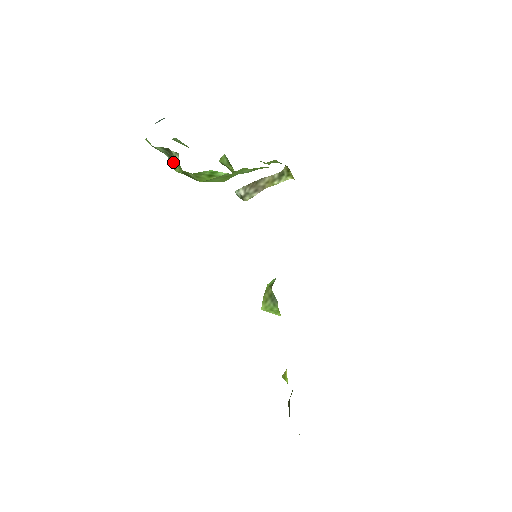
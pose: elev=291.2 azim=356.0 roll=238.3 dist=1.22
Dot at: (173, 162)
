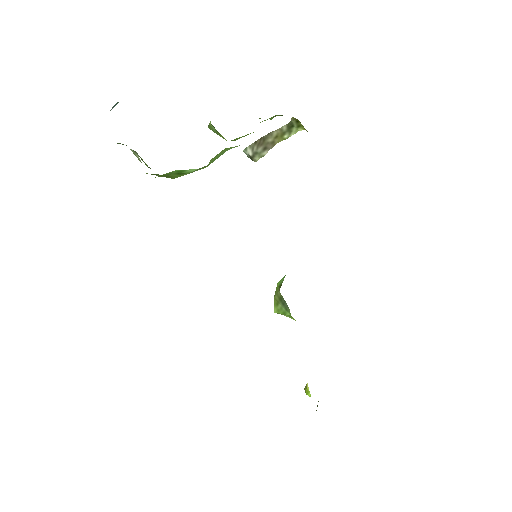
Dot at: occluded
